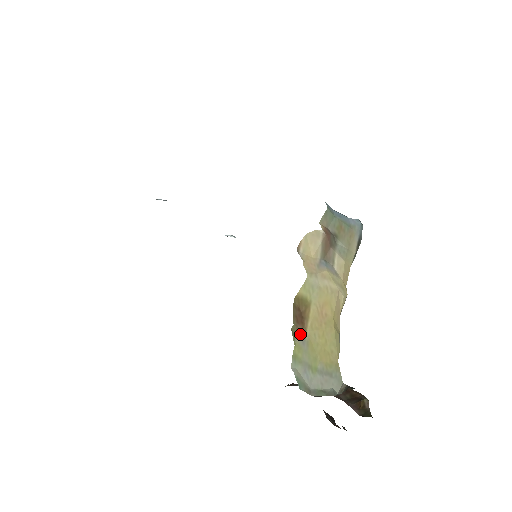
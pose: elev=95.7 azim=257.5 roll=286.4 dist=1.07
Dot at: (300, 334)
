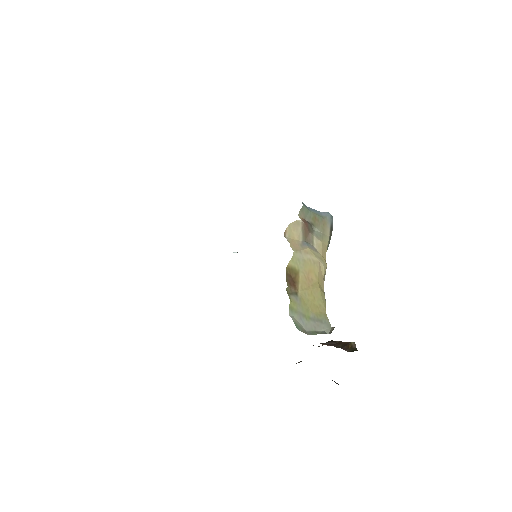
Dot at: (293, 293)
